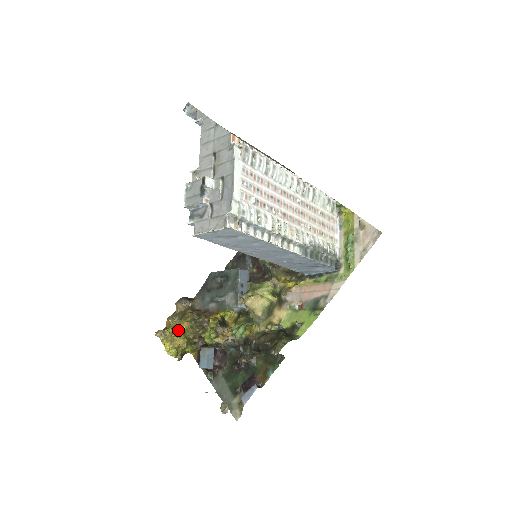
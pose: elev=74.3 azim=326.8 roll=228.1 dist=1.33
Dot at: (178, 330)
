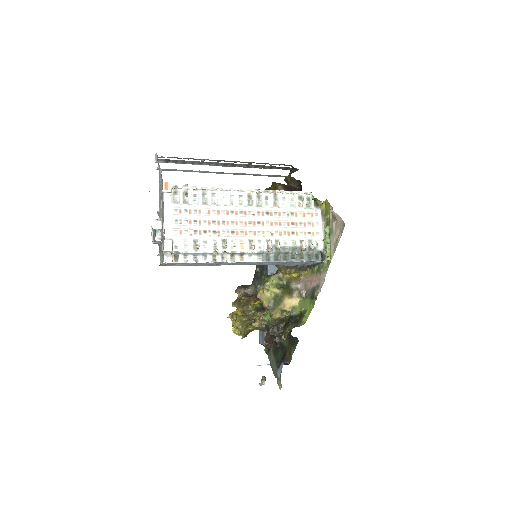
Dot at: (236, 314)
